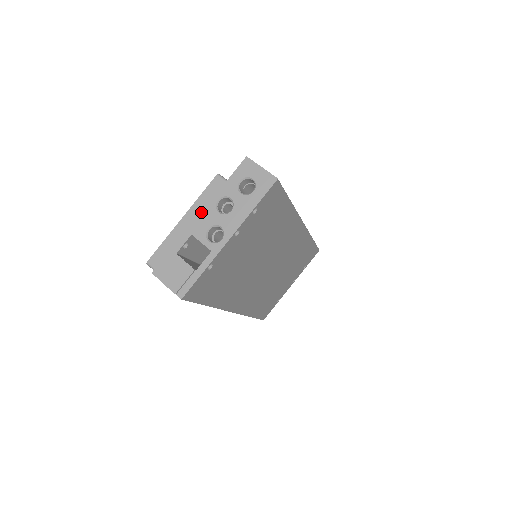
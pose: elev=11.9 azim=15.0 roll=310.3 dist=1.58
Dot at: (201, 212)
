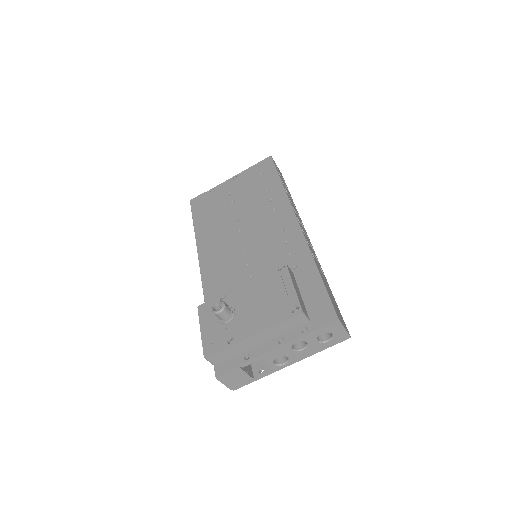
Dot at: (277, 348)
